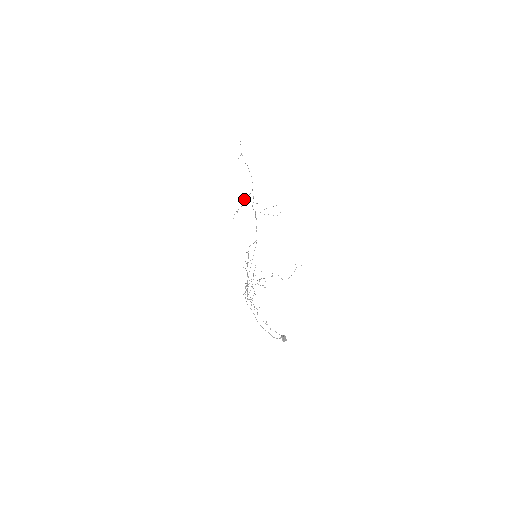
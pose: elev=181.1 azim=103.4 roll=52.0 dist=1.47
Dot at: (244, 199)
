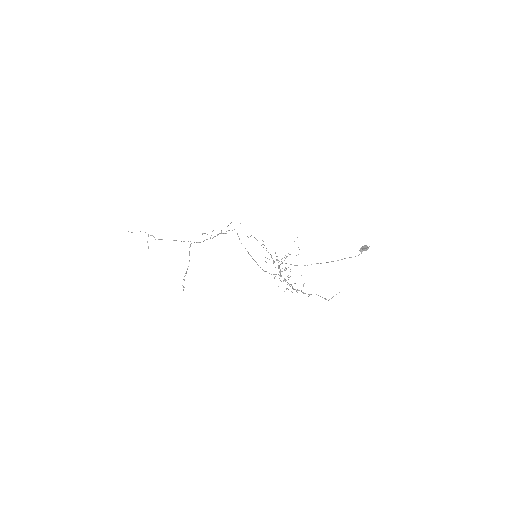
Dot at: (189, 251)
